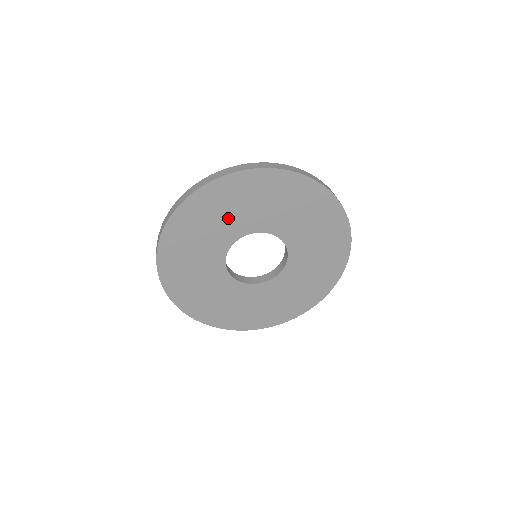
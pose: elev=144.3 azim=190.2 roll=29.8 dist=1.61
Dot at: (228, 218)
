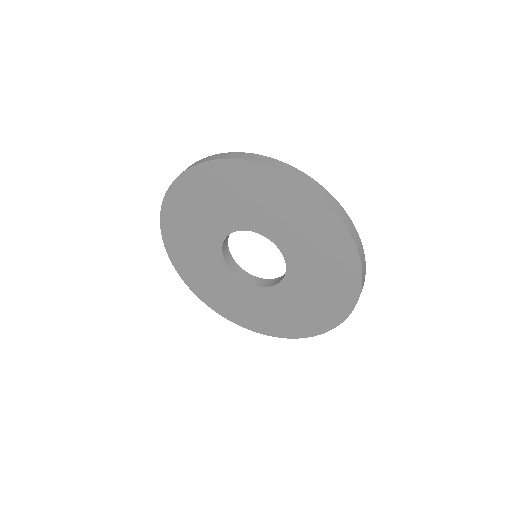
Dot at: (198, 235)
